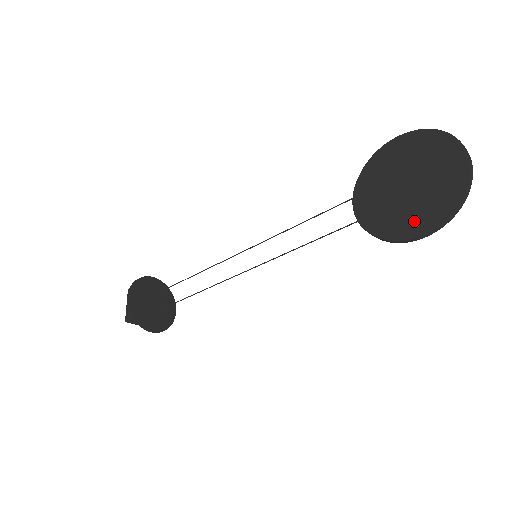
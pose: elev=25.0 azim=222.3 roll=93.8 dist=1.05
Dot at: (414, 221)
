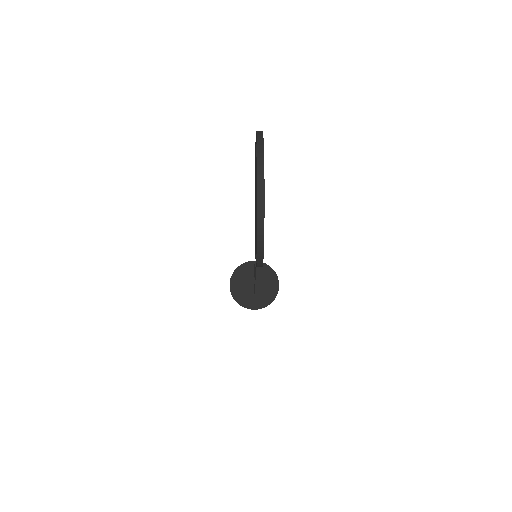
Dot at: occluded
